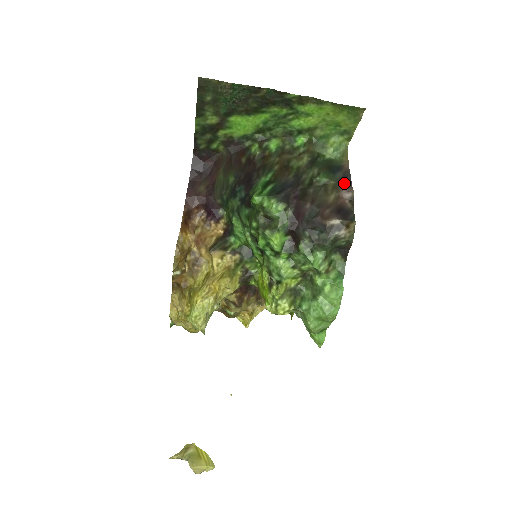
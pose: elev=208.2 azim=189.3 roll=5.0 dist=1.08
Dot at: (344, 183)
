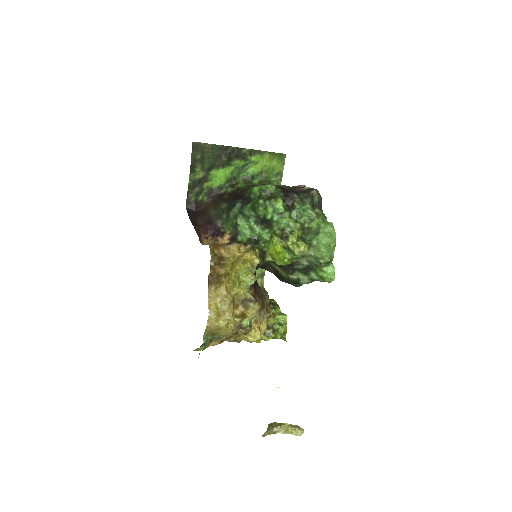
Dot at: occluded
